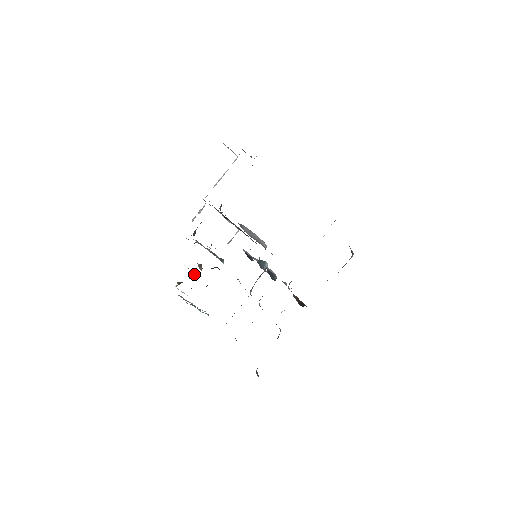
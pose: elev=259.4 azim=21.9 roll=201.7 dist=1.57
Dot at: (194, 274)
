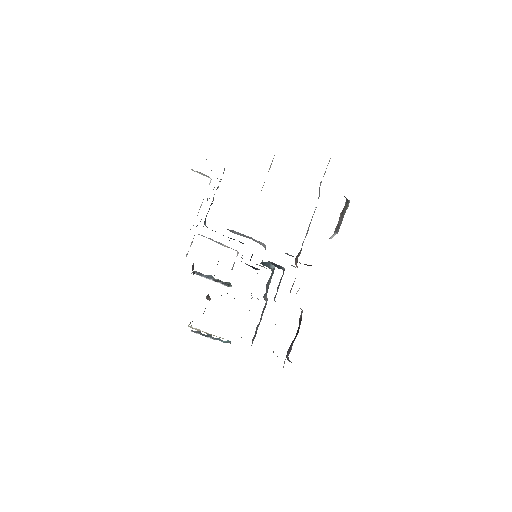
Dot at: occluded
